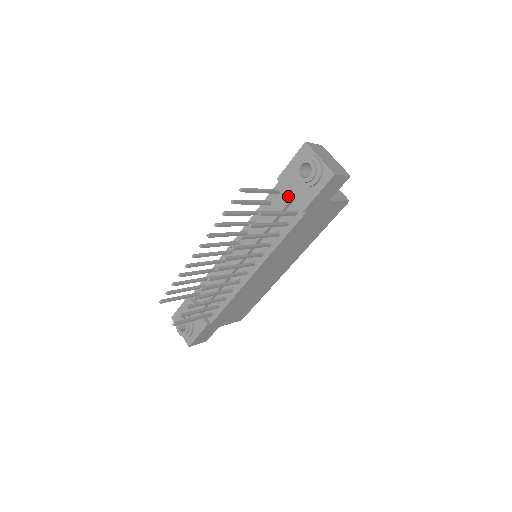
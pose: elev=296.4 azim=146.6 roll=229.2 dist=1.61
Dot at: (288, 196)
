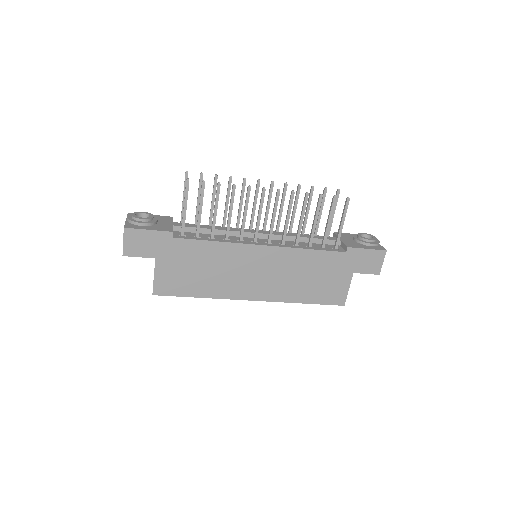
Dot at: occluded
